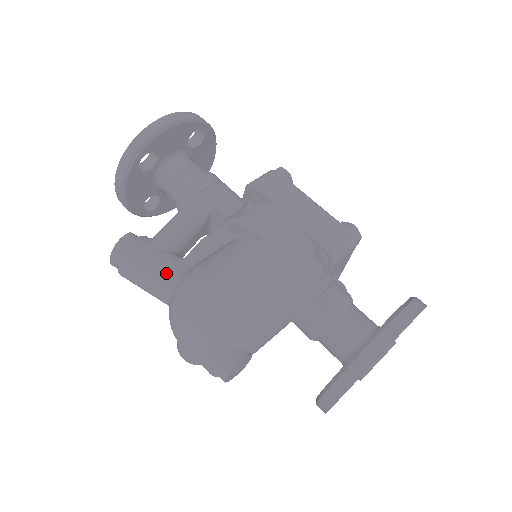
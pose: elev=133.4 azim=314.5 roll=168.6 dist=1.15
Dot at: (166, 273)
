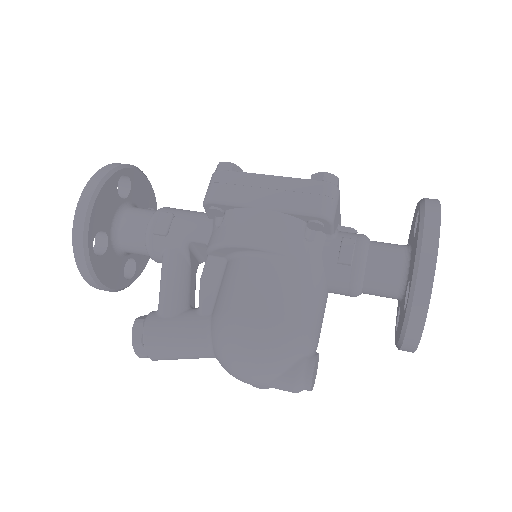
Dot at: (194, 336)
